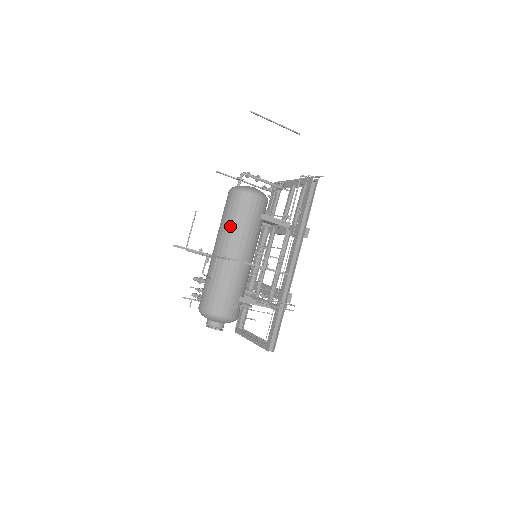
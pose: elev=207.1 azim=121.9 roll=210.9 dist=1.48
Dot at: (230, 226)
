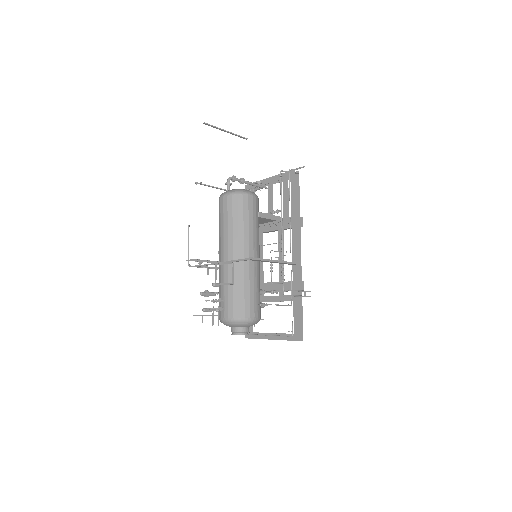
Dot at: (235, 230)
